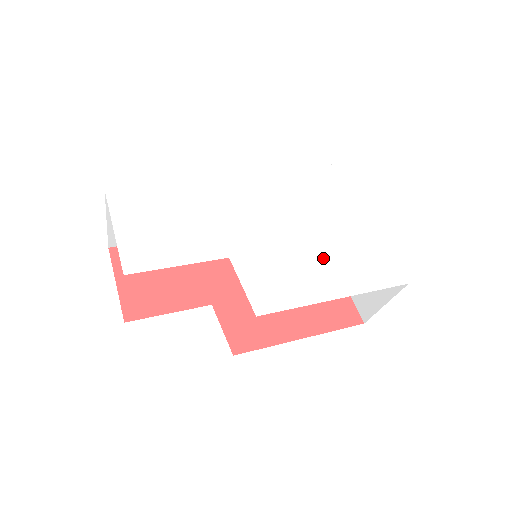
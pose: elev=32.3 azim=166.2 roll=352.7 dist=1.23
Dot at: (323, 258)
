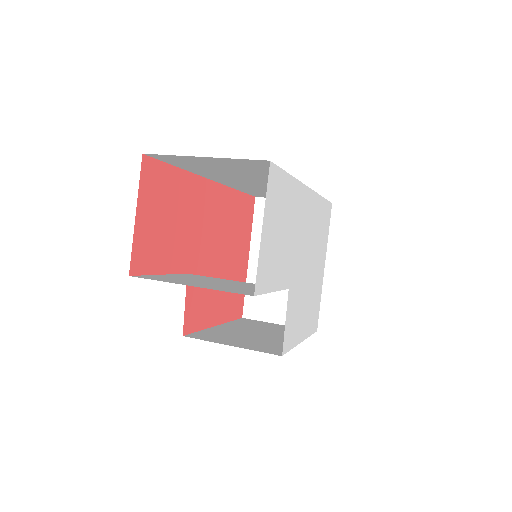
Dot at: (308, 301)
